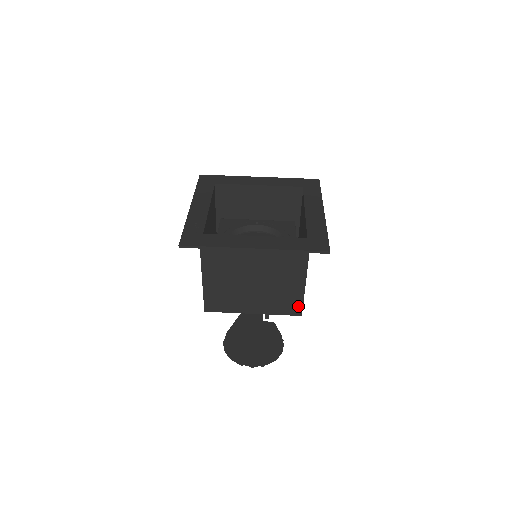
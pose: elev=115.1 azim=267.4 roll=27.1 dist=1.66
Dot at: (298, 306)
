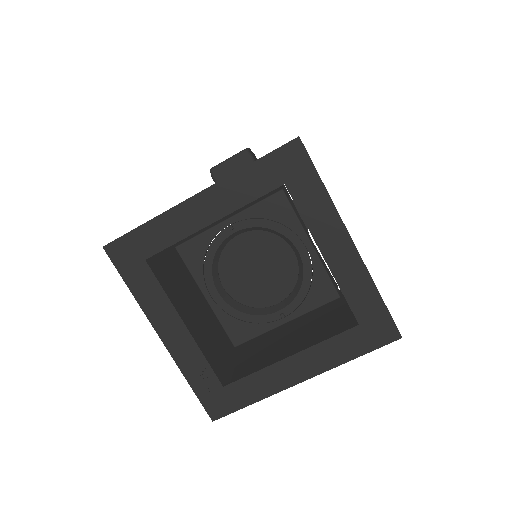
Dot at: occluded
